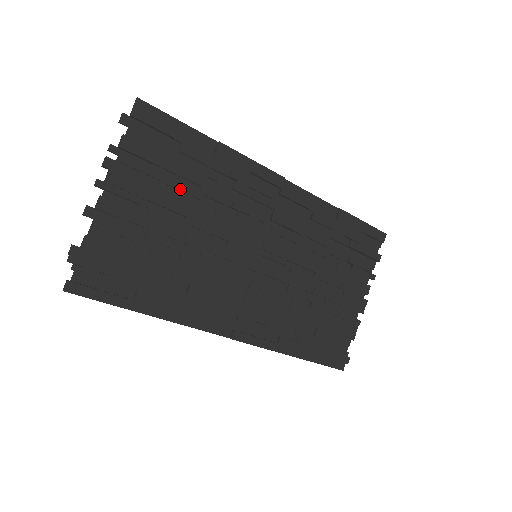
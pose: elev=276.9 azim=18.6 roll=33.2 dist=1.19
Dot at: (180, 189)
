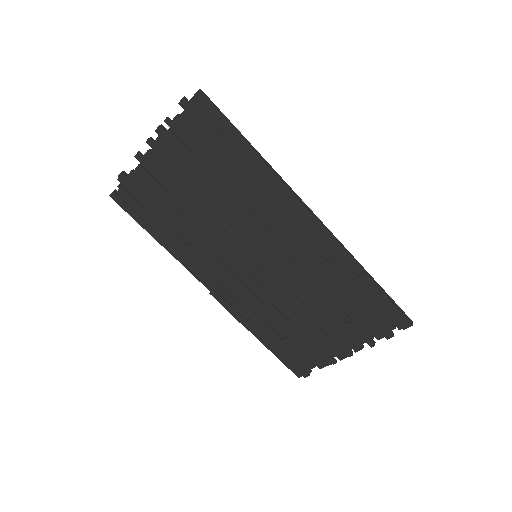
Dot at: (208, 175)
